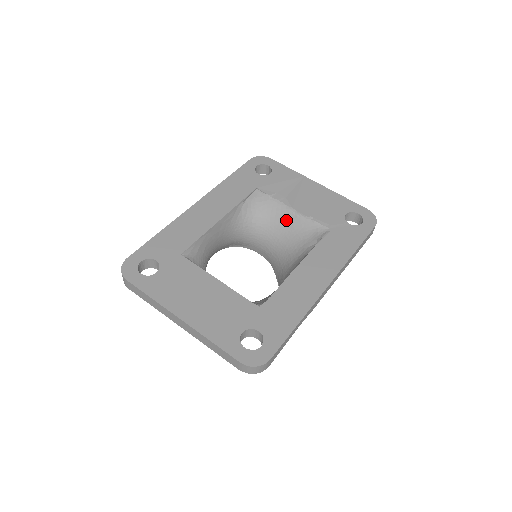
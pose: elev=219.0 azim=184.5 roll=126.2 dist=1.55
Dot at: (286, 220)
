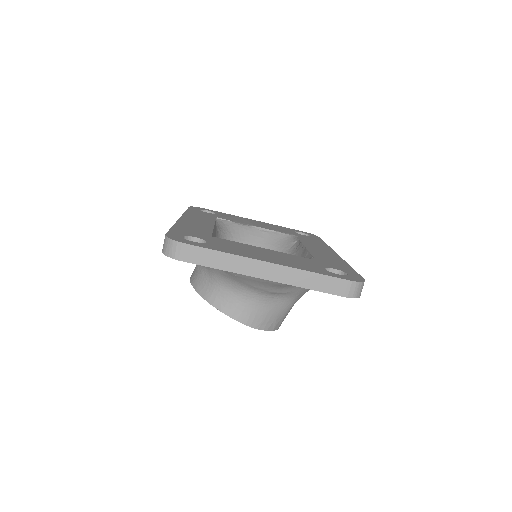
Dot at: (255, 237)
